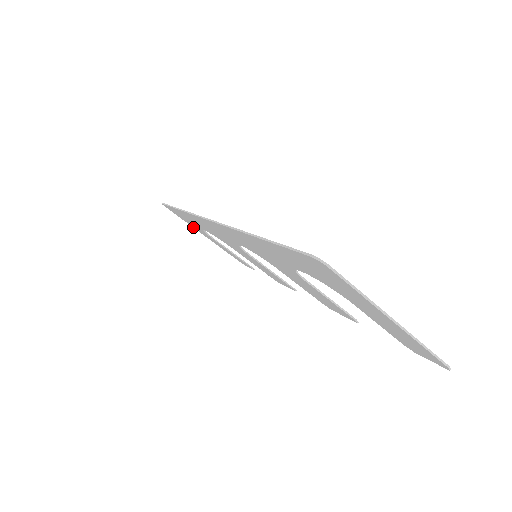
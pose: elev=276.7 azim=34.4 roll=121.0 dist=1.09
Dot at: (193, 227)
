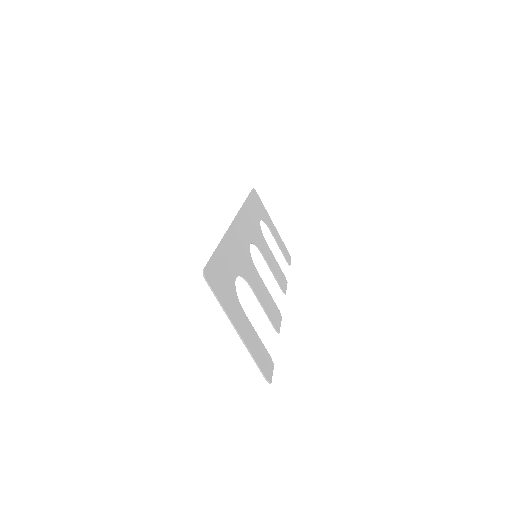
Dot at: (267, 214)
